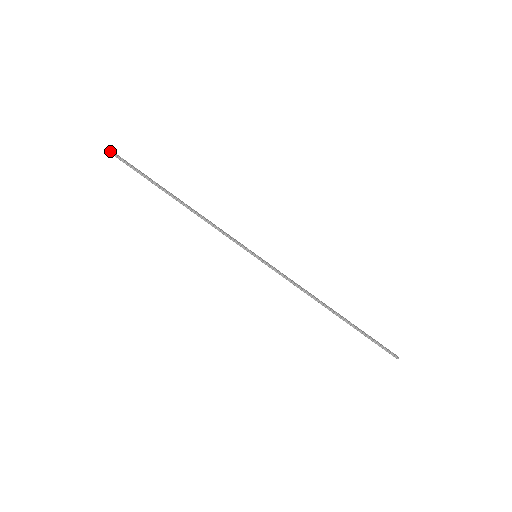
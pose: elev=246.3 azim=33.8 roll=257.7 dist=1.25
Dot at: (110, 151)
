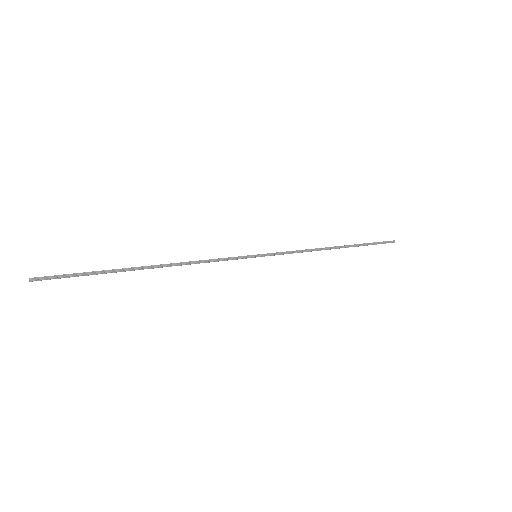
Dot at: (29, 279)
